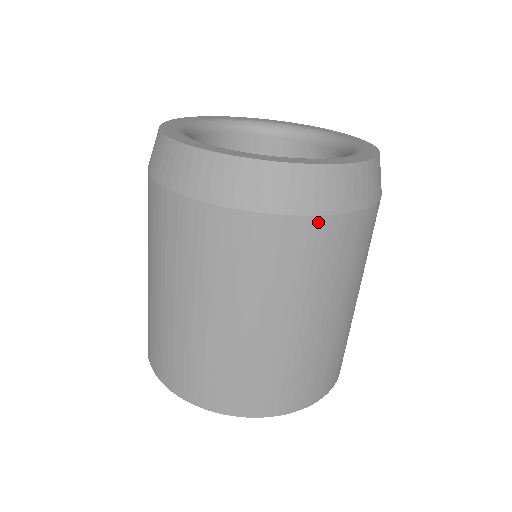
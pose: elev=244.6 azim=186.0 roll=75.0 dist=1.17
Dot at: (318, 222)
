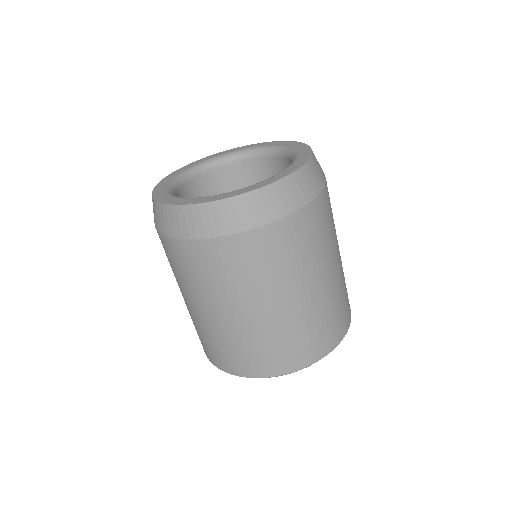
Dot at: (248, 235)
